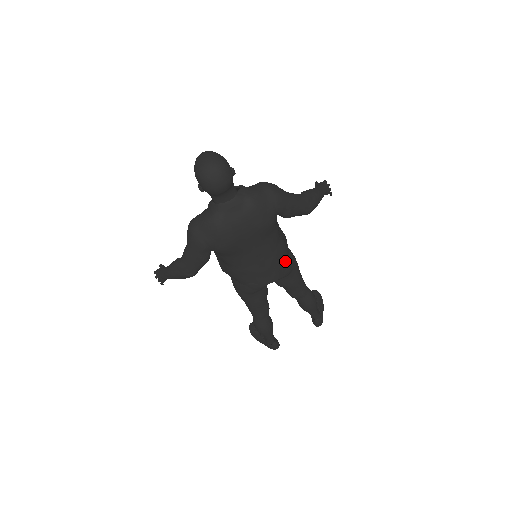
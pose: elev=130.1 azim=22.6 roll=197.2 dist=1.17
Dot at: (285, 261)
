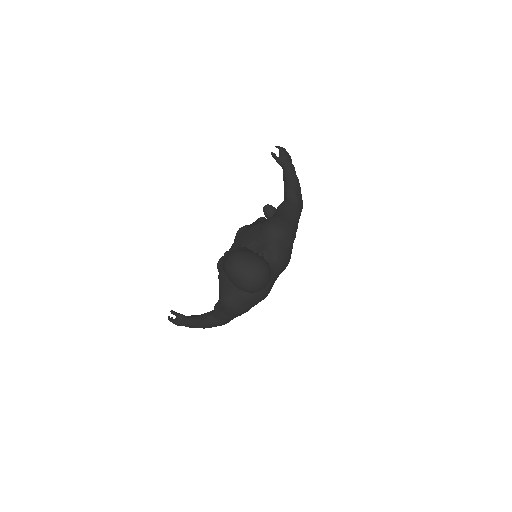
Dot at: occluded
